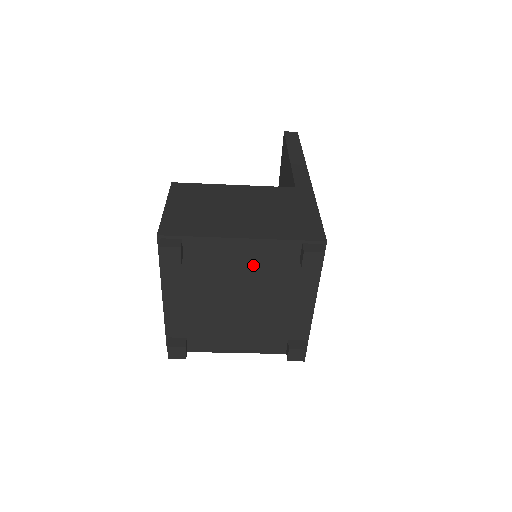
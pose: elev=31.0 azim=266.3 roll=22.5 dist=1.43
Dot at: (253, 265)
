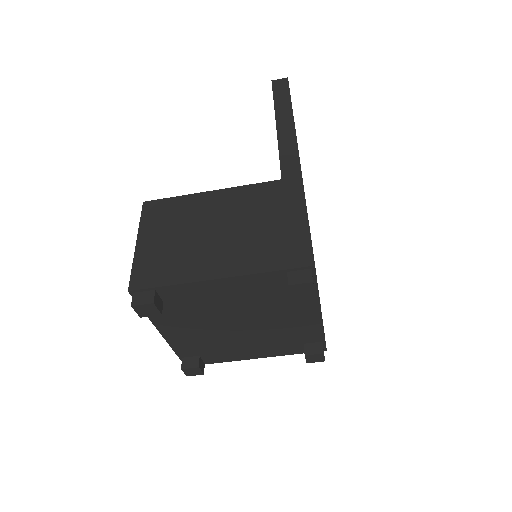
Dot at: (240, 297)
